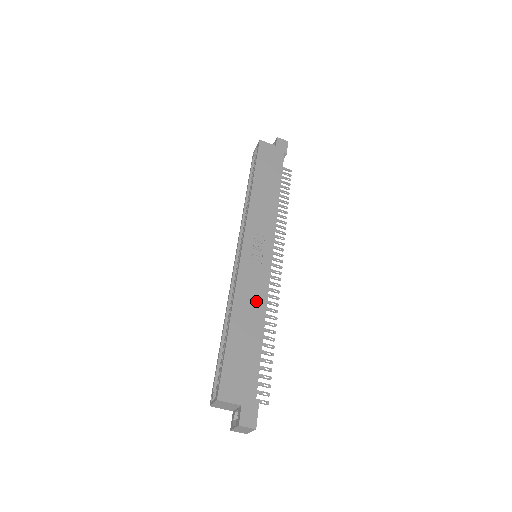
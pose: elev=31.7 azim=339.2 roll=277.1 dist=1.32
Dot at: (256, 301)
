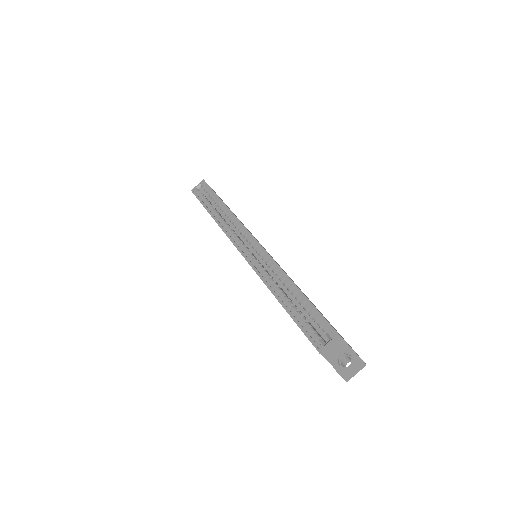
Dot at: (292, 280)
